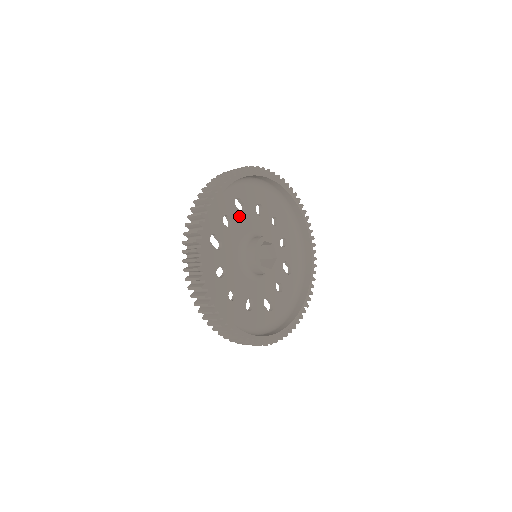
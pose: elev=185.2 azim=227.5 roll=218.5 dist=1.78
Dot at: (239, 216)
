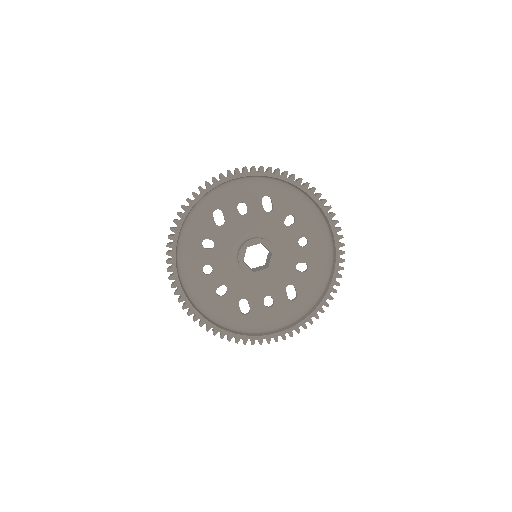
Dot at: (260, 212)
